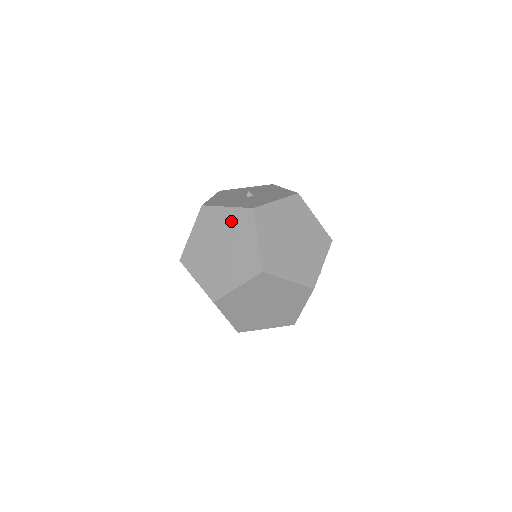
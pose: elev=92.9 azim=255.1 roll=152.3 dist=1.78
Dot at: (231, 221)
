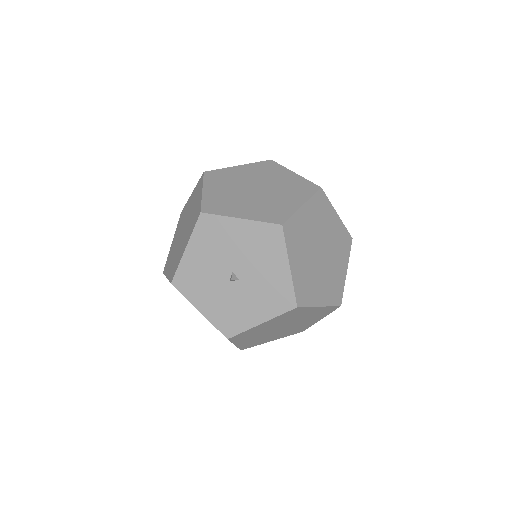
Dot at: occluded
